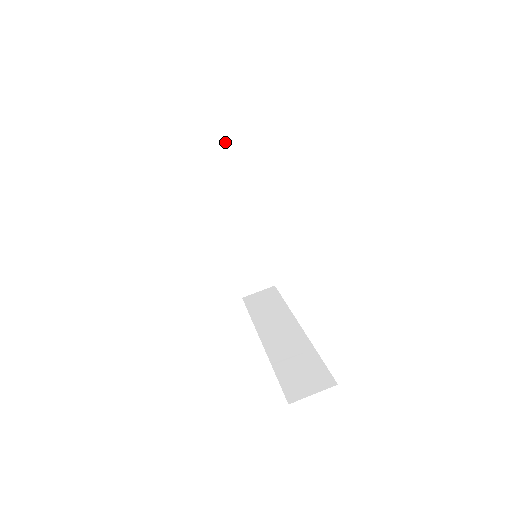
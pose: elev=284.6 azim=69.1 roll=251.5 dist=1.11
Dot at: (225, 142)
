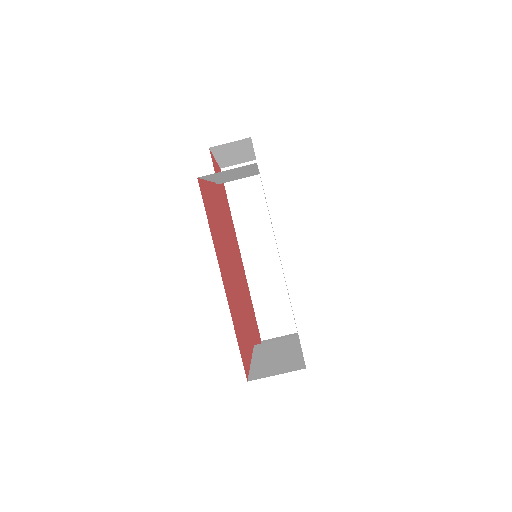
Dot at: (245, 167)
